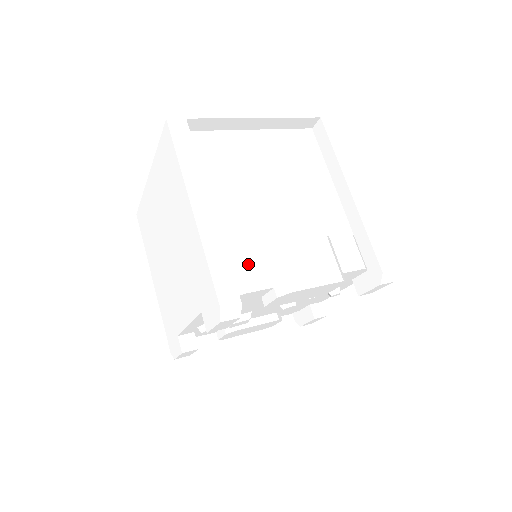
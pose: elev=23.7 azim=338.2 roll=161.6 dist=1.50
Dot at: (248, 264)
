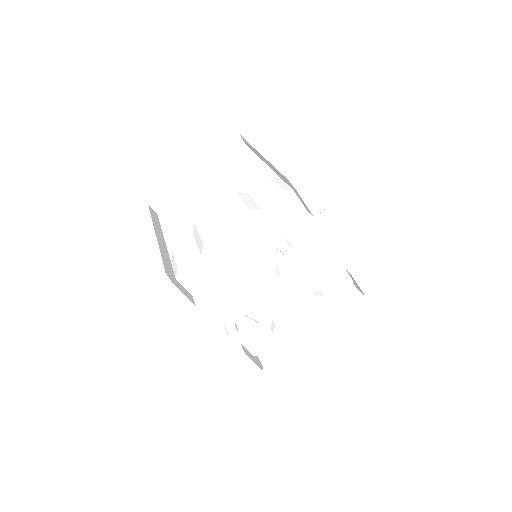
Dot at: (182, 250)
